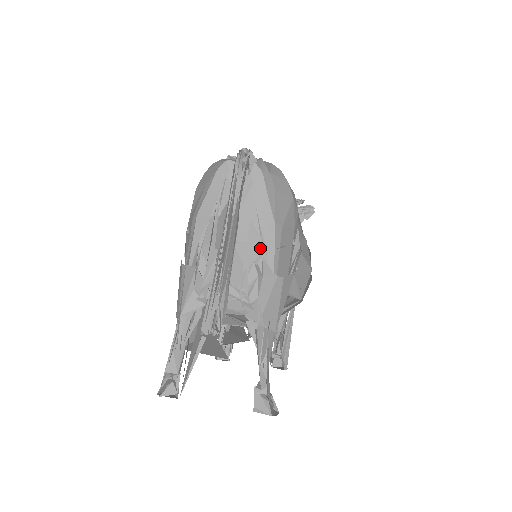
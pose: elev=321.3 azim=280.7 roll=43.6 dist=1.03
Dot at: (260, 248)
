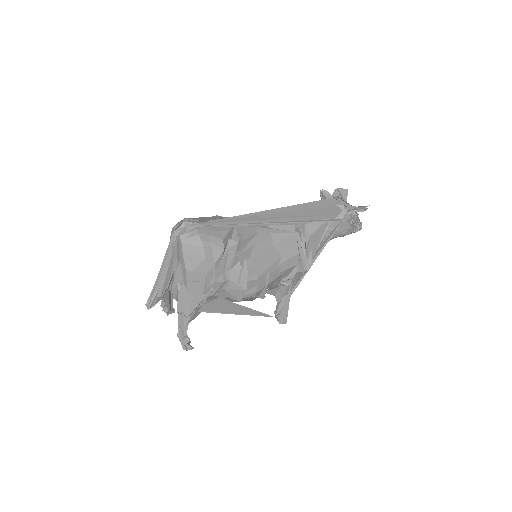
Dot at: (181, 277)
